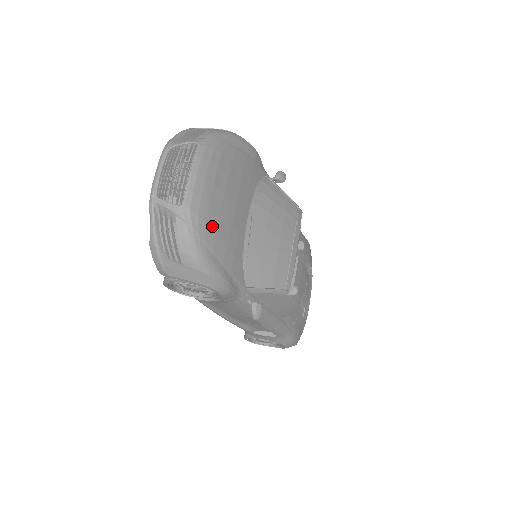
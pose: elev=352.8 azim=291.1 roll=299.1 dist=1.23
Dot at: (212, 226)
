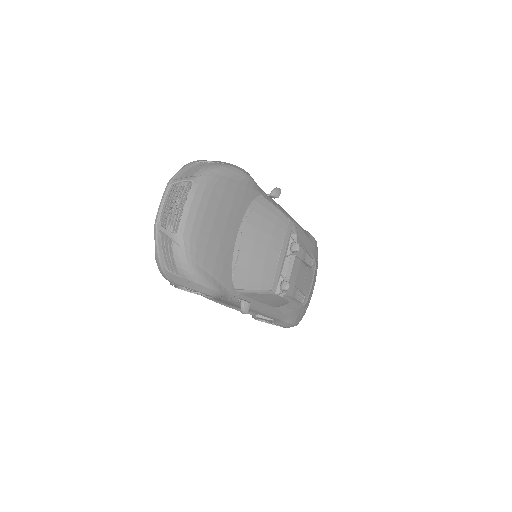
Dot at: (202, 247)
